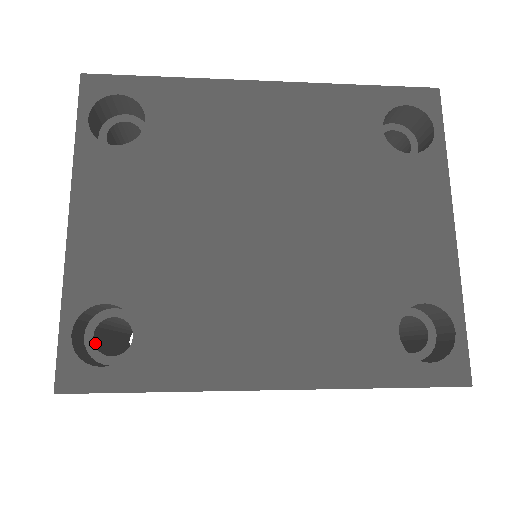
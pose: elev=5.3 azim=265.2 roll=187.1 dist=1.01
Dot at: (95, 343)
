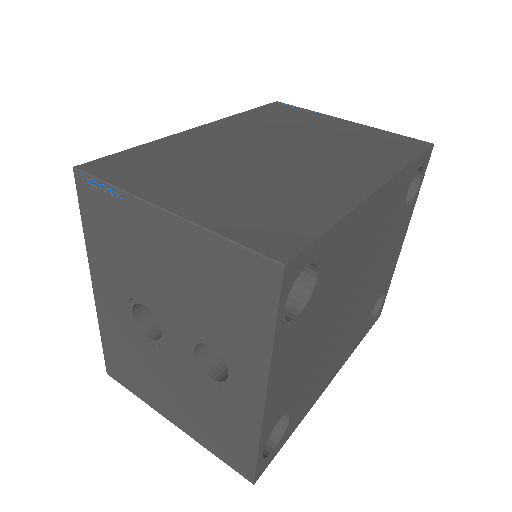
Dot at: occluded
